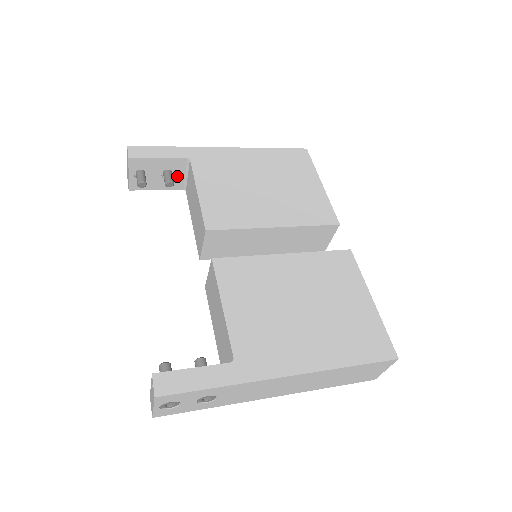
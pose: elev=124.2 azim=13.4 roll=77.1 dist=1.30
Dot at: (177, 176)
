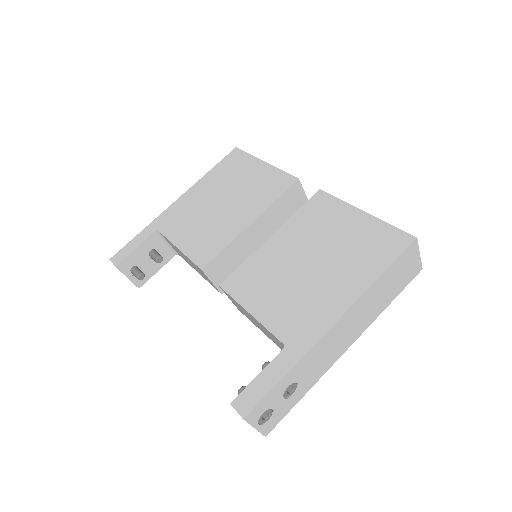
Dot at: (161, 249)
